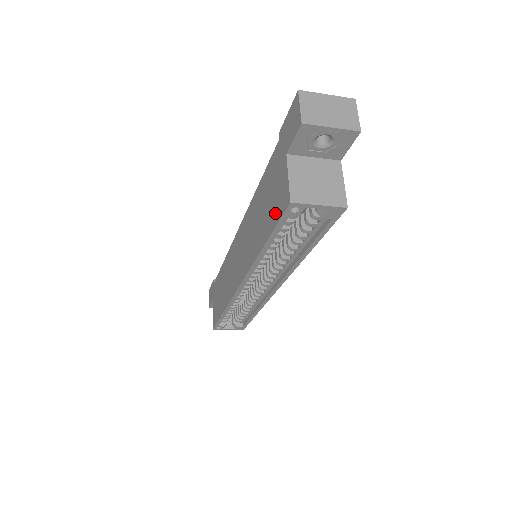
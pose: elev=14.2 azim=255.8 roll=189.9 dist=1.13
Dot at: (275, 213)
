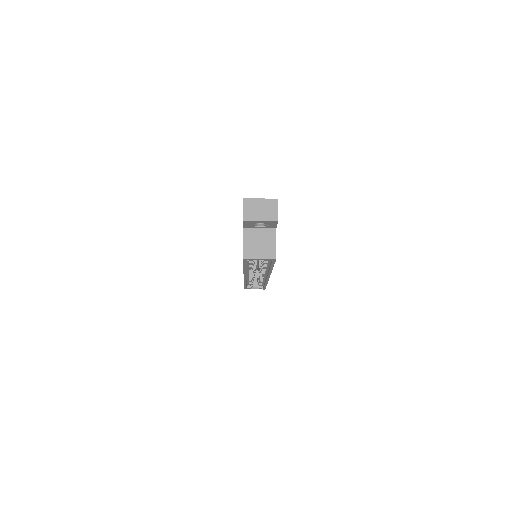
Dot at: occluded
